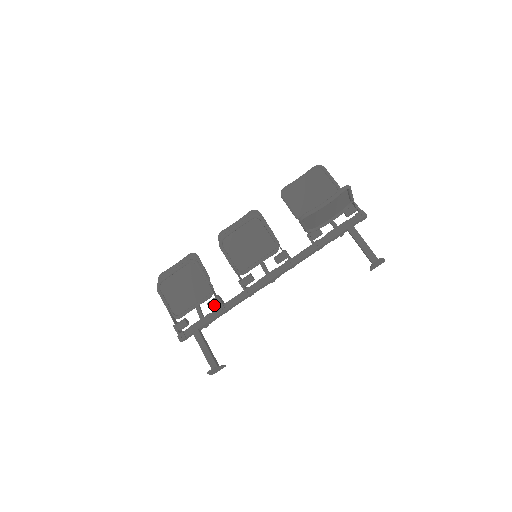
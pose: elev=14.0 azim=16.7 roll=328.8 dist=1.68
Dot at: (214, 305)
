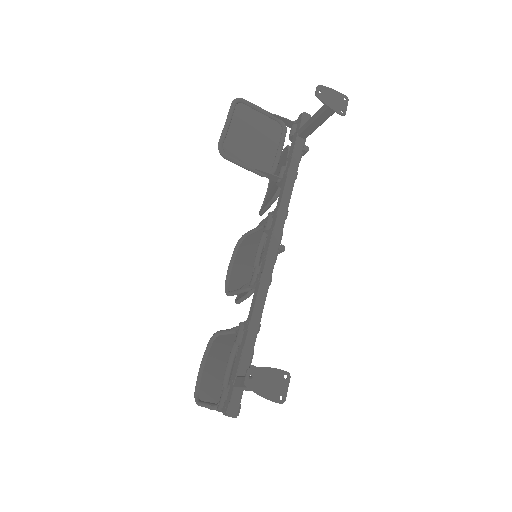
Dot at: (241, 335)
